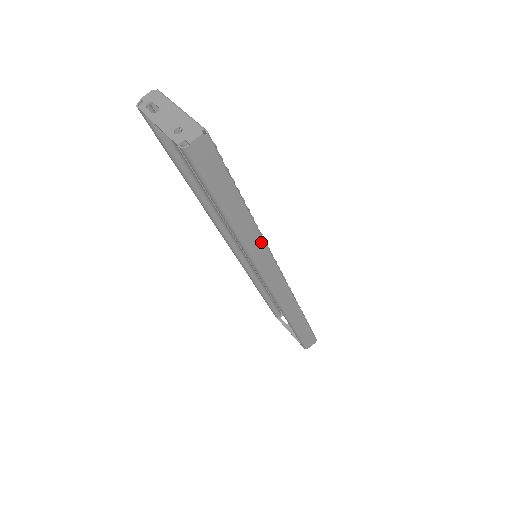
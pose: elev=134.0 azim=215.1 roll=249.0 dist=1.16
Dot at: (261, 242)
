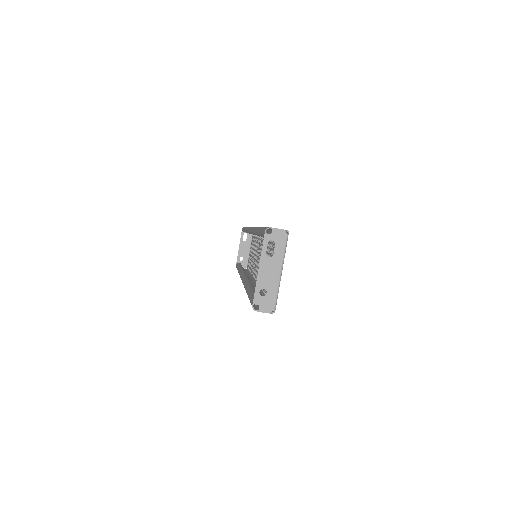
Dot at: occluded
